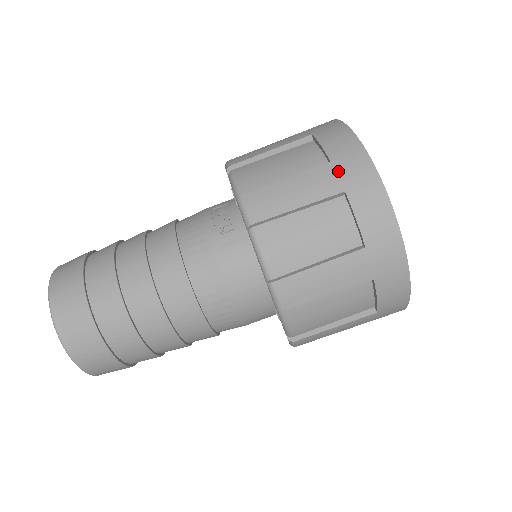
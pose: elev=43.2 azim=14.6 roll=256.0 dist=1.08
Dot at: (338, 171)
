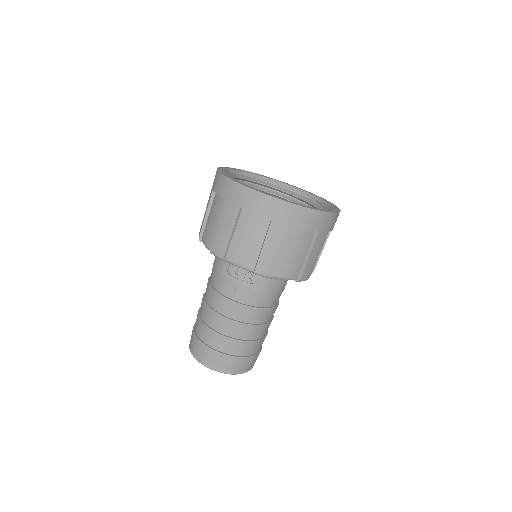
Dot at: (280, 221)
